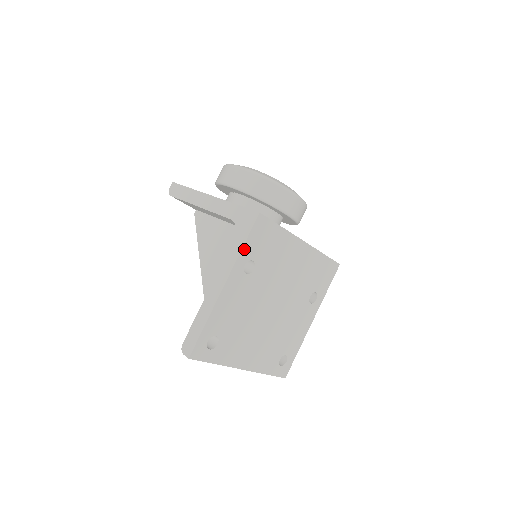
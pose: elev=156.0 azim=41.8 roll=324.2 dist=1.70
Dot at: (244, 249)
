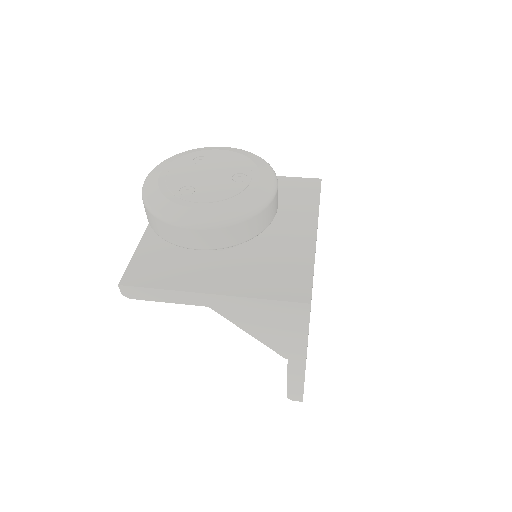
Dot at: (308, 330)
